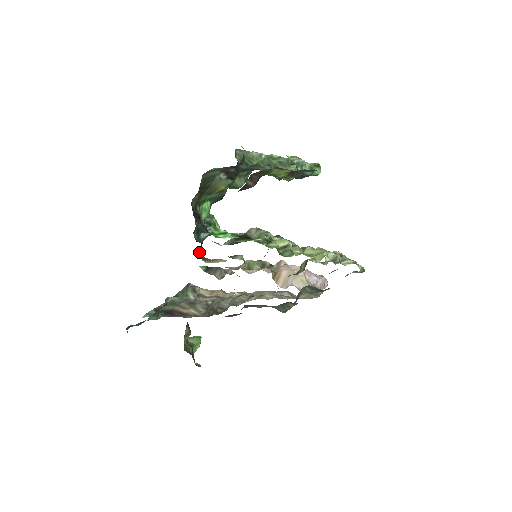
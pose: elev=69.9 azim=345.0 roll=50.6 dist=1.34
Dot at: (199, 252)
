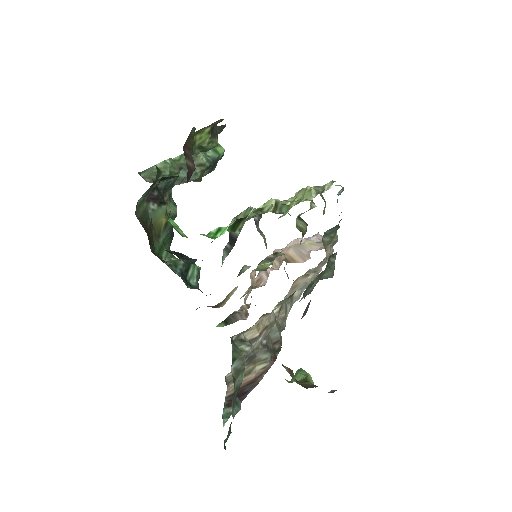
Dot at: occluded
